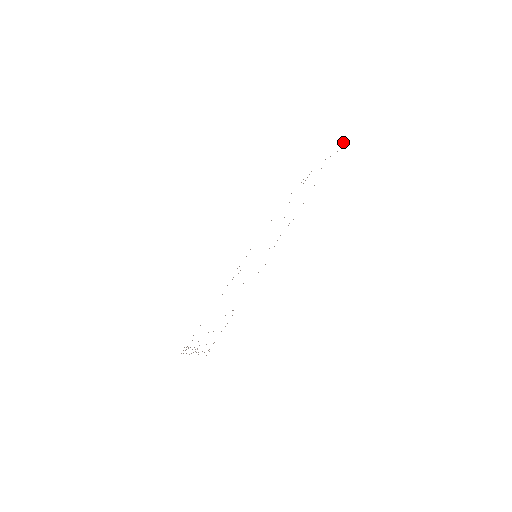
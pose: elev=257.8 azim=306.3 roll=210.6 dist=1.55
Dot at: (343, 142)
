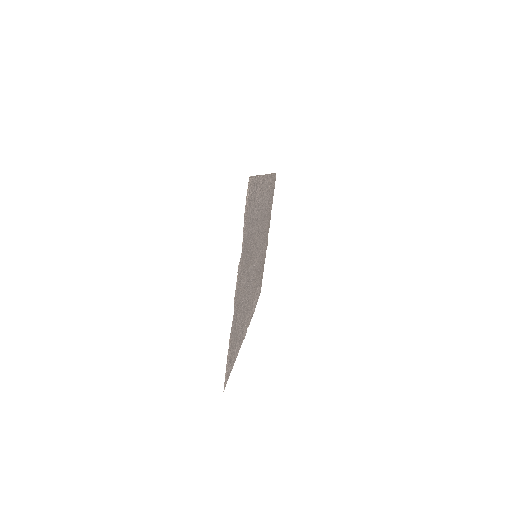
Dot at: occluded
